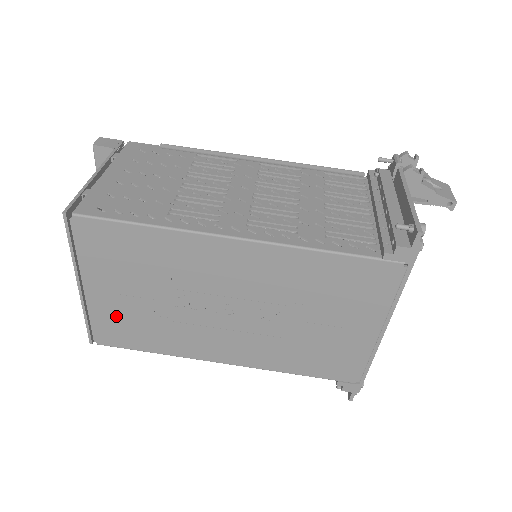
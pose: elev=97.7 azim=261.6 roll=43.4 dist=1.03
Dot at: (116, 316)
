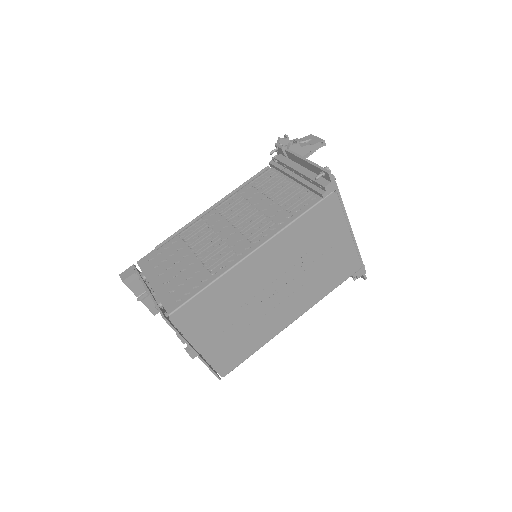
Dot at: (224, 350)
